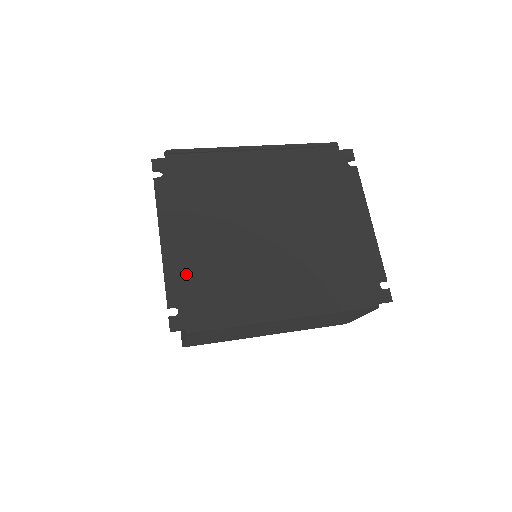
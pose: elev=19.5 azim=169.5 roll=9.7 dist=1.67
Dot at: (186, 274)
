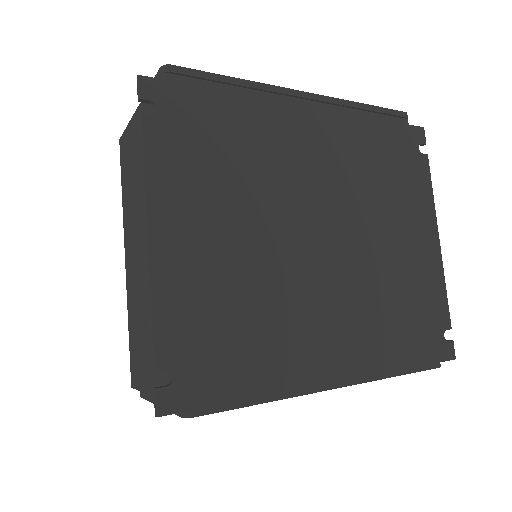
Dot at: (189, 307)
